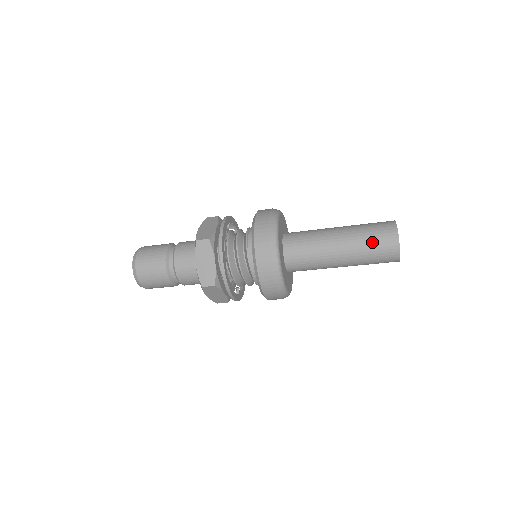
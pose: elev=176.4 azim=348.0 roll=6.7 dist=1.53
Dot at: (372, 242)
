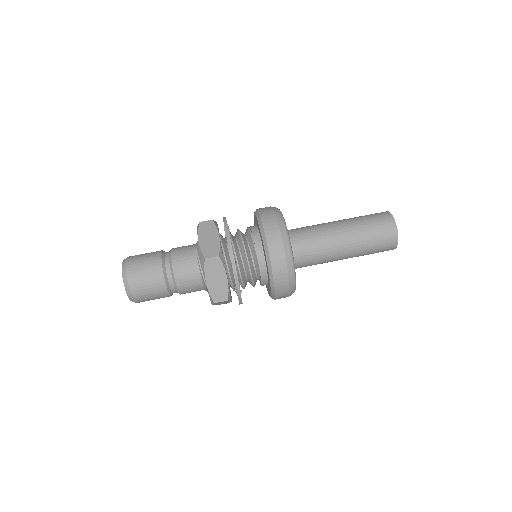
Dot at: (369, 220)
